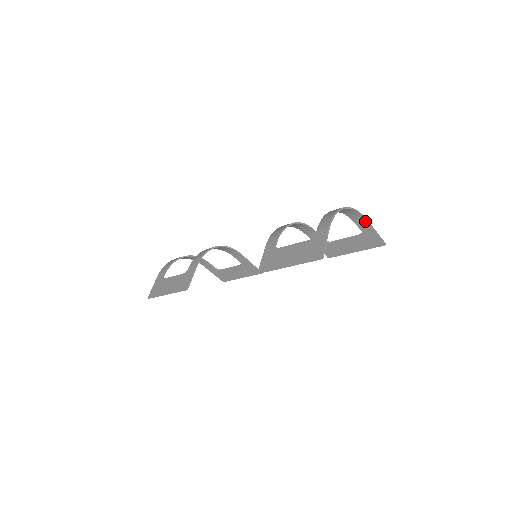
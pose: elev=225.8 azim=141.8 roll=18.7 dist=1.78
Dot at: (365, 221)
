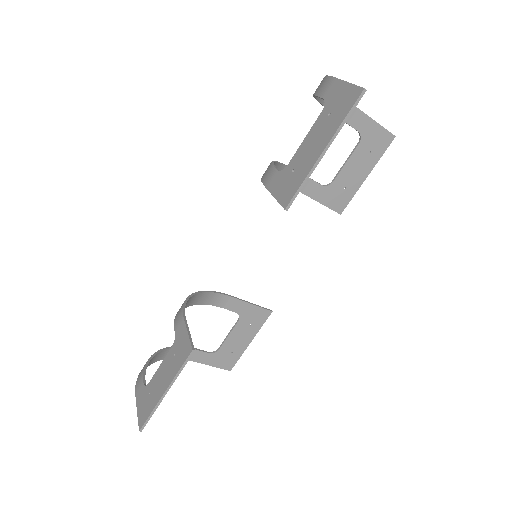
Dot at: (356, 110)
